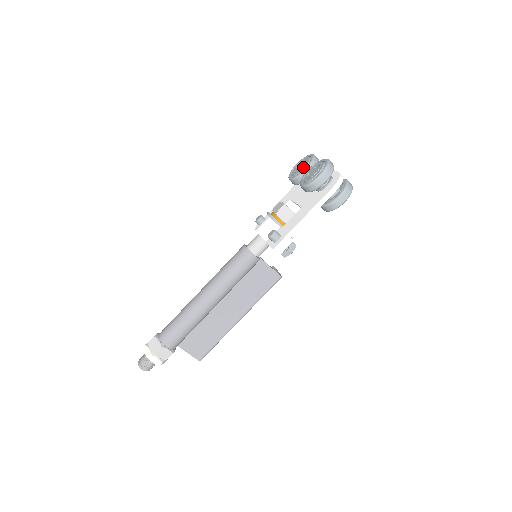
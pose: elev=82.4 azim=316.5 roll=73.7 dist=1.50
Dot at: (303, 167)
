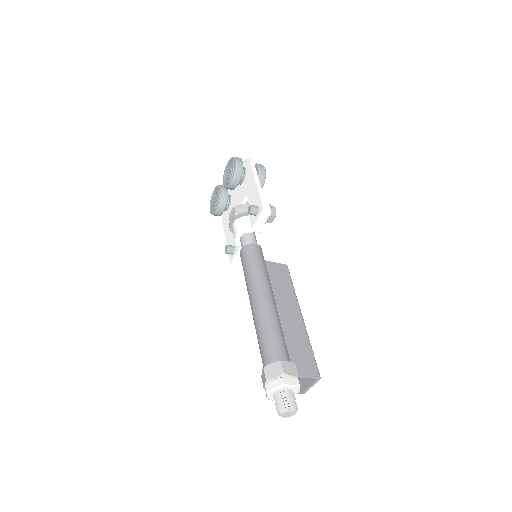
Dot at: (217, 193)
